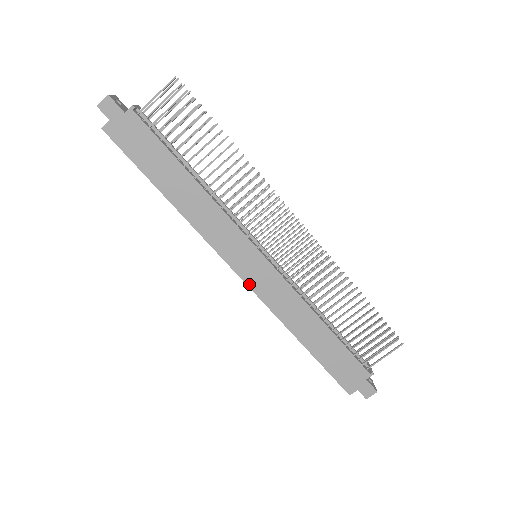
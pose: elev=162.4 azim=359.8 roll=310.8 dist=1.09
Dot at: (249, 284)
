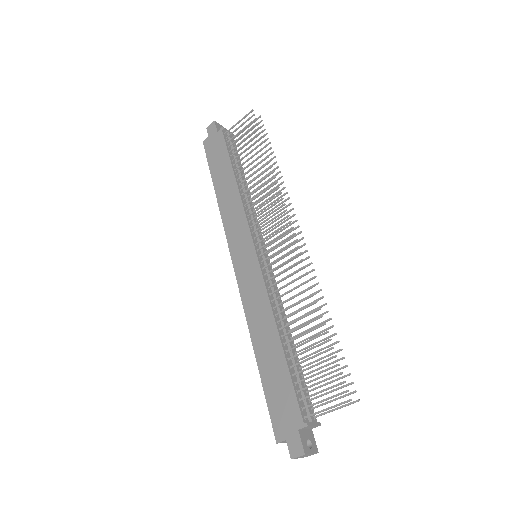
Dot at: (237, 275)
